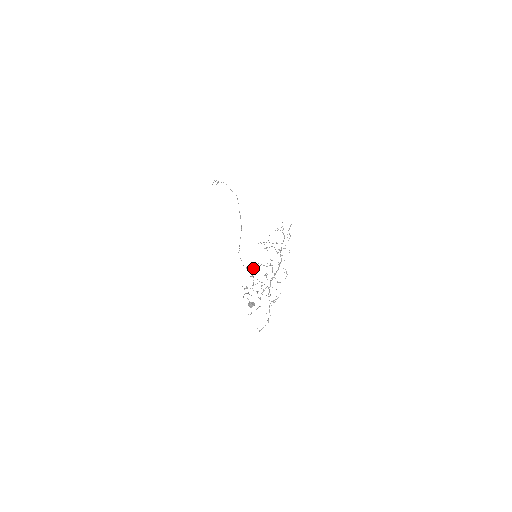
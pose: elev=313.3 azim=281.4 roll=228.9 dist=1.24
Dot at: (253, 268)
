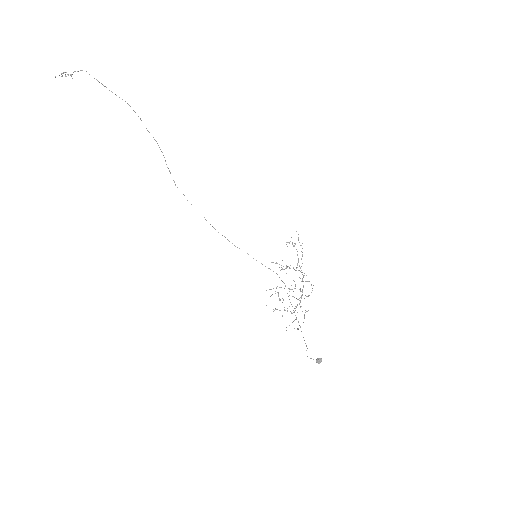
Dot at: (278, 294)
